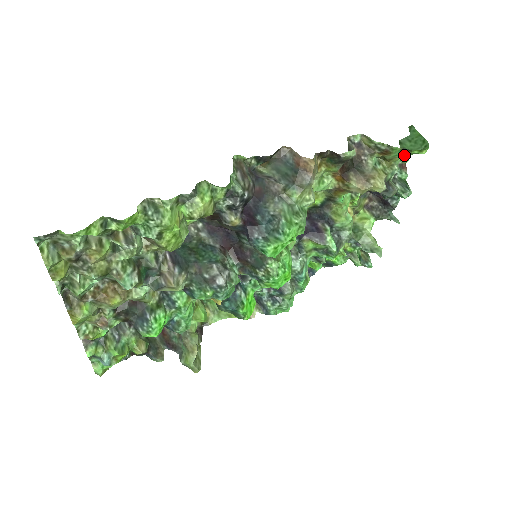
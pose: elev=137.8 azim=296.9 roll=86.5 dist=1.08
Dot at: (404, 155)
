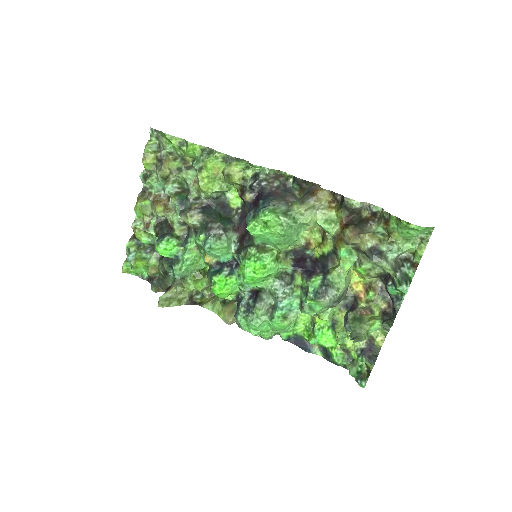
Dot at: (401, 230)
